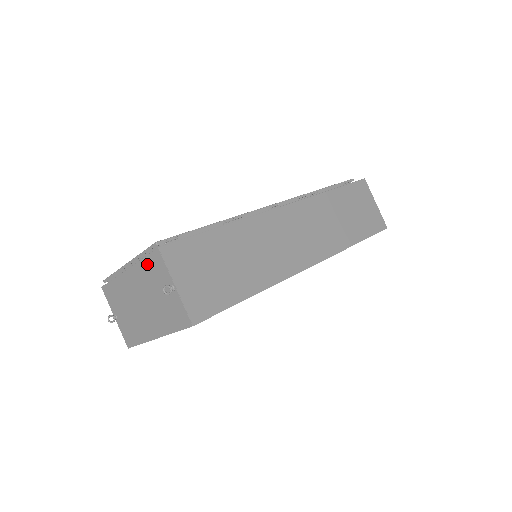
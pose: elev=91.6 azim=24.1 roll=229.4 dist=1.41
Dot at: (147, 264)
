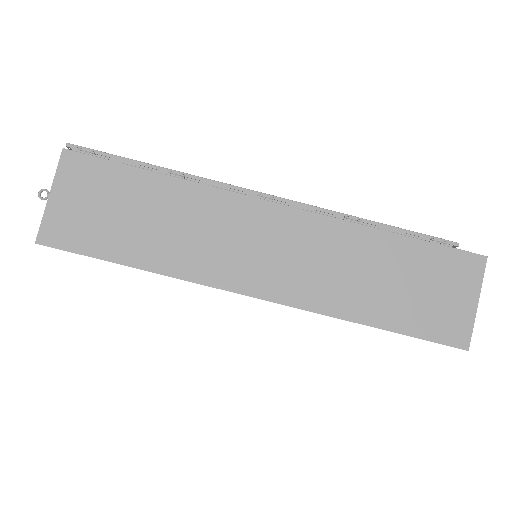
Dot at: occluded
